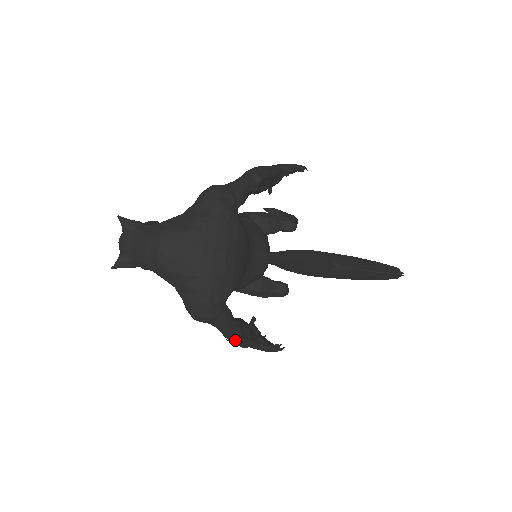
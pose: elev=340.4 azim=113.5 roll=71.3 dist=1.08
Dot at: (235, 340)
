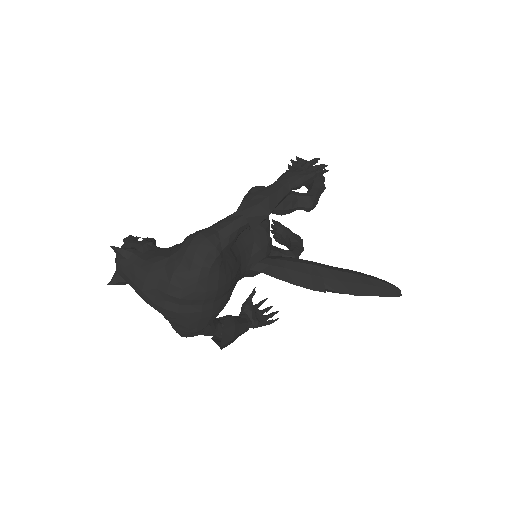
Dot at: (218, 341)
